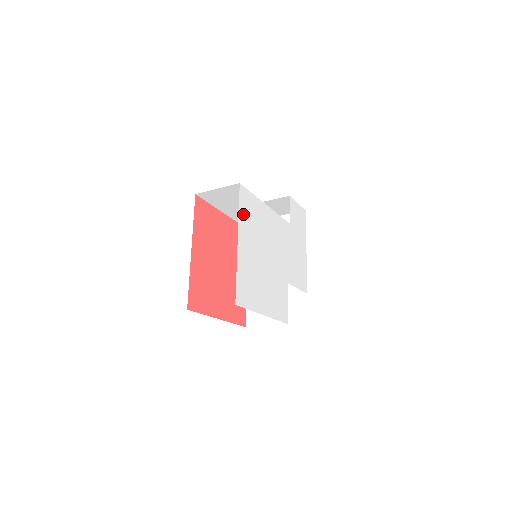
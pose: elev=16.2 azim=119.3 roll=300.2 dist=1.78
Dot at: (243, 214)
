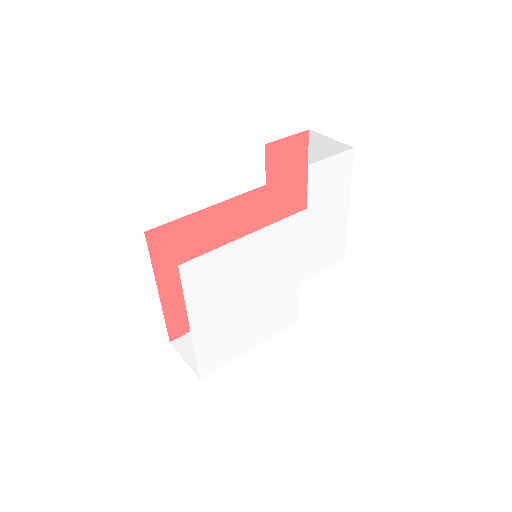
Dot at: (194, 293)
